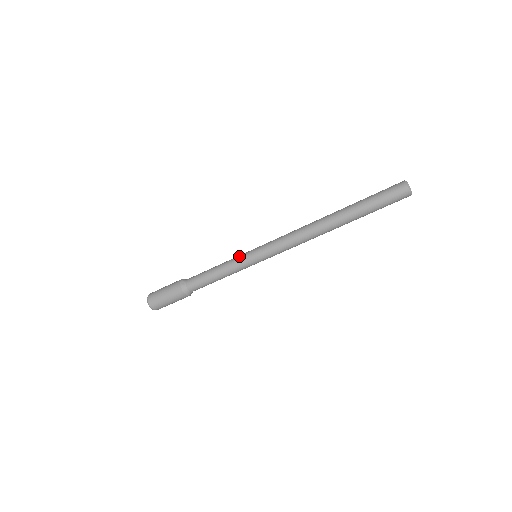
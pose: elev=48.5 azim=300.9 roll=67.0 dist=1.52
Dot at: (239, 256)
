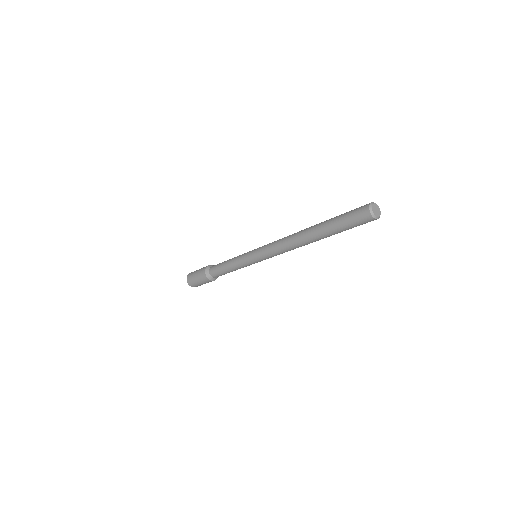
Dot at: (243, 254)
